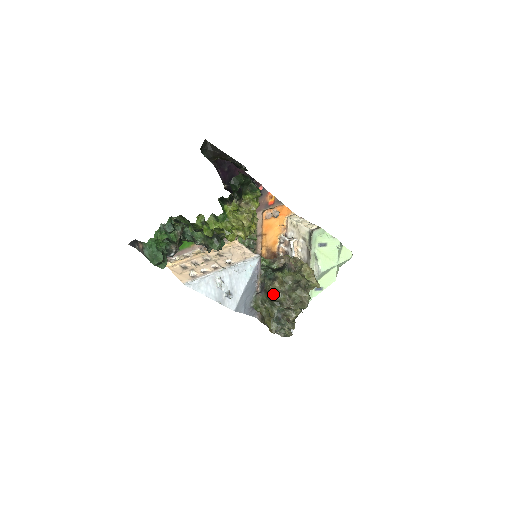
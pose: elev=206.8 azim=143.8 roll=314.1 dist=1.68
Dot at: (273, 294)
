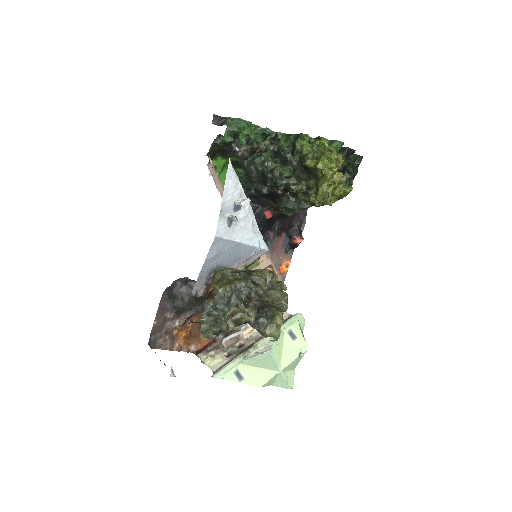
Dot at: (258, 271)
